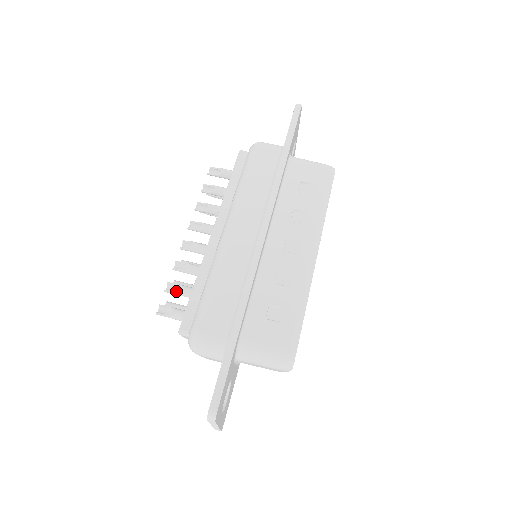
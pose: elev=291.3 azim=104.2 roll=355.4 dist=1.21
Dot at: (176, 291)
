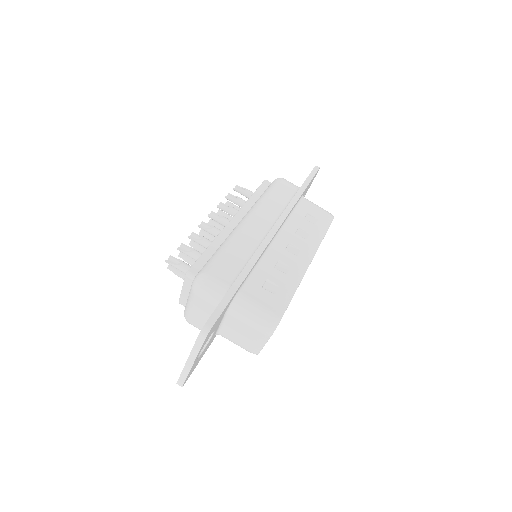
Dot at: (188, 251)
